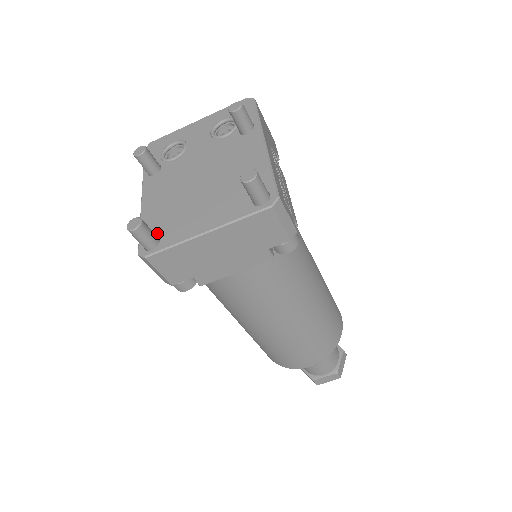
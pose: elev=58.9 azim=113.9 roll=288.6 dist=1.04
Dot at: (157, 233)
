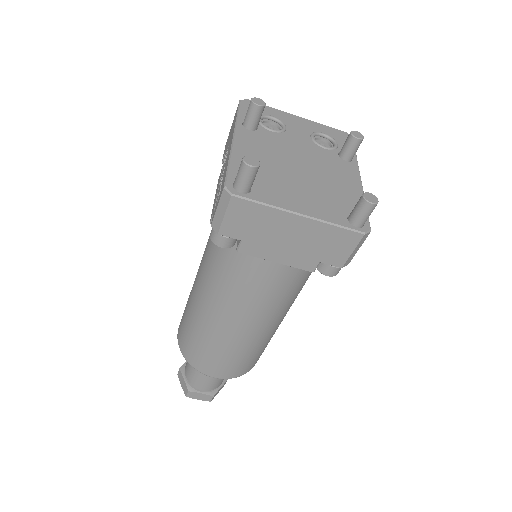
Dot at: occluded
